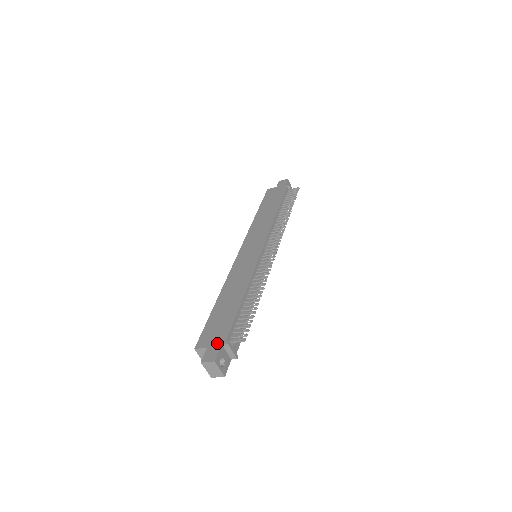
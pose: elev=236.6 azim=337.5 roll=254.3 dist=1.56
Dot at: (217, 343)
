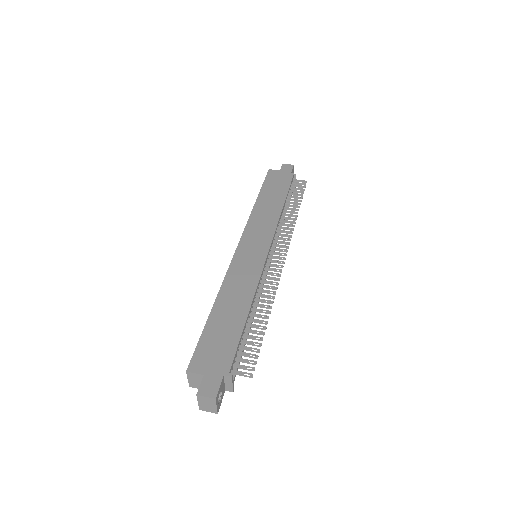
Dot at: (218, 372)
